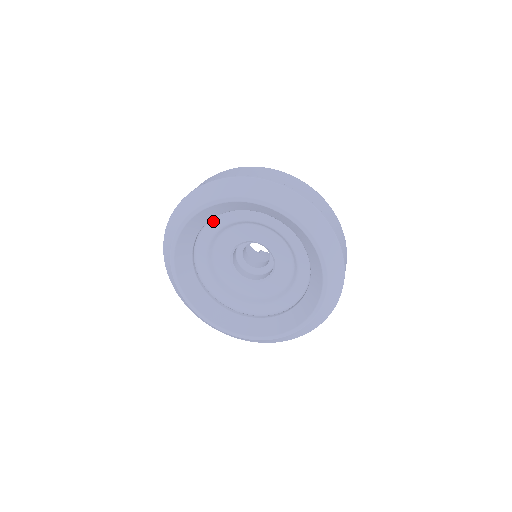
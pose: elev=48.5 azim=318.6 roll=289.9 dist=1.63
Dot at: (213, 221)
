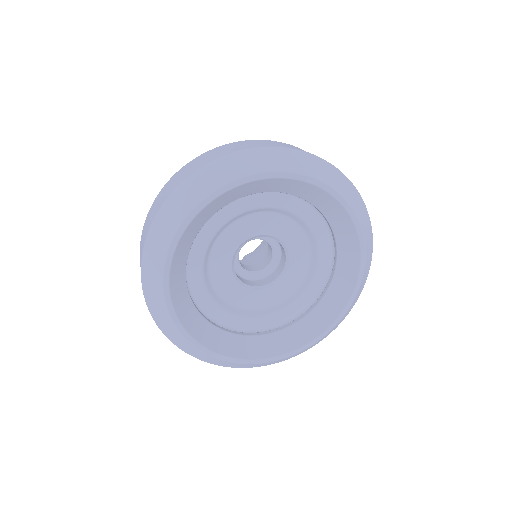
Dot at: (190, 256)
